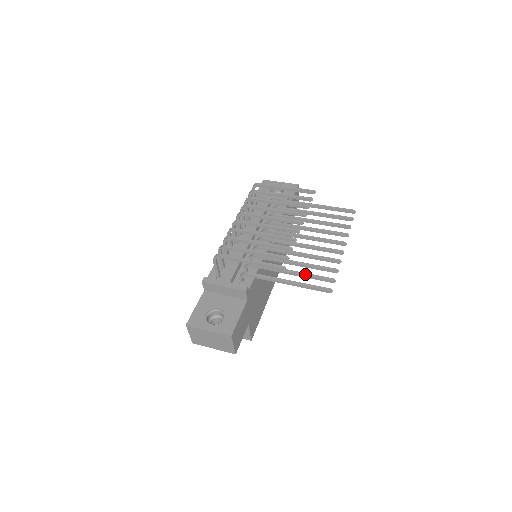
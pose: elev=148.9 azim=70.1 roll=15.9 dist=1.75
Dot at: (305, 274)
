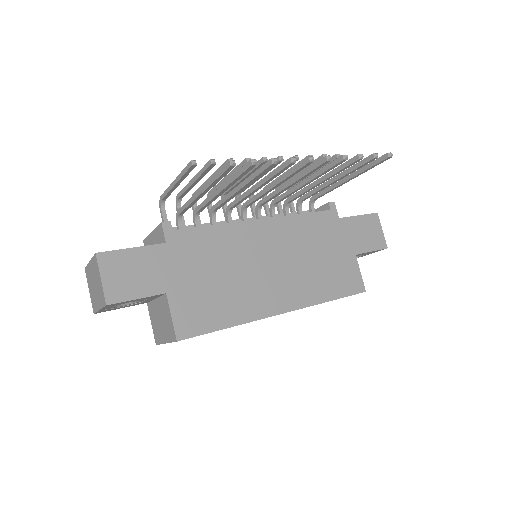
Dot at: (231, 178)
